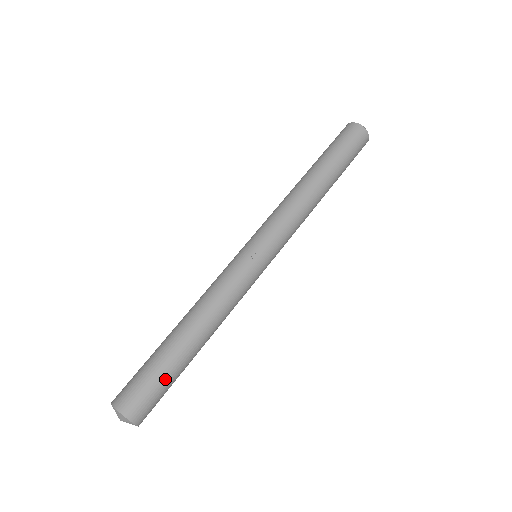
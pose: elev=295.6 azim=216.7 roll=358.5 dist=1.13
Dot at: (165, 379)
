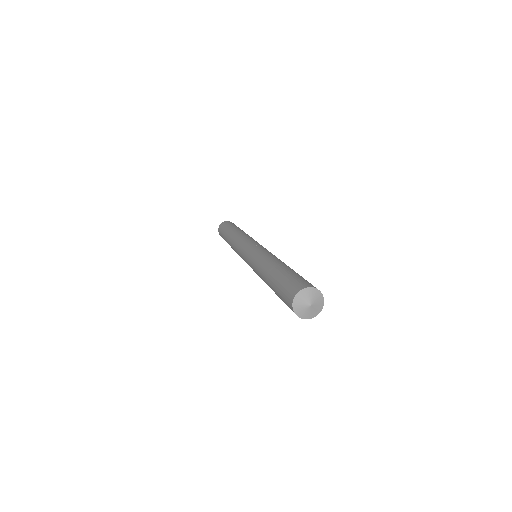
Dot at: occluded
